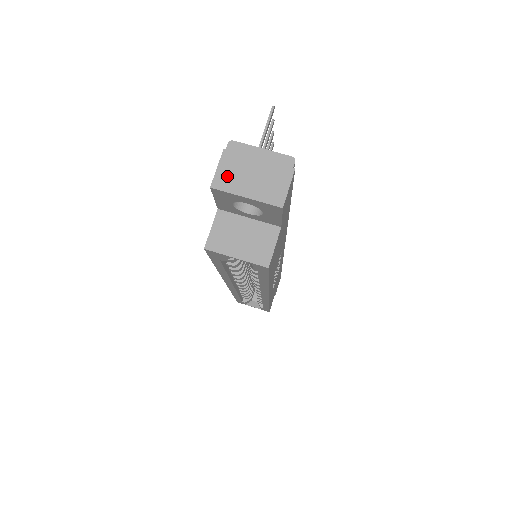
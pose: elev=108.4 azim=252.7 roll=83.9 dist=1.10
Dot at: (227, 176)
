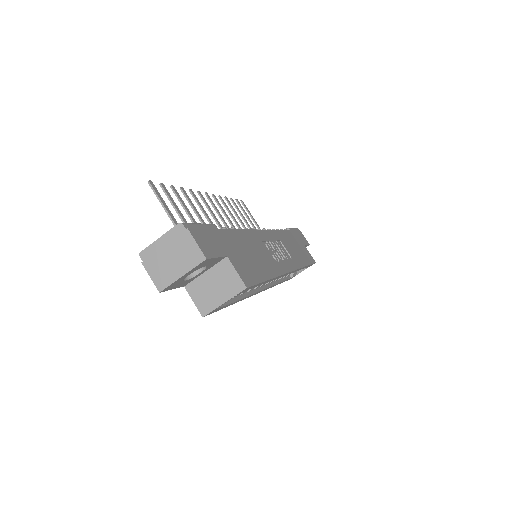
Dot at: (160, 276)
